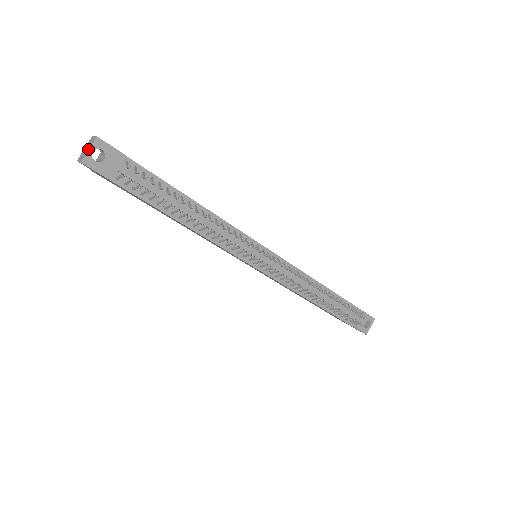
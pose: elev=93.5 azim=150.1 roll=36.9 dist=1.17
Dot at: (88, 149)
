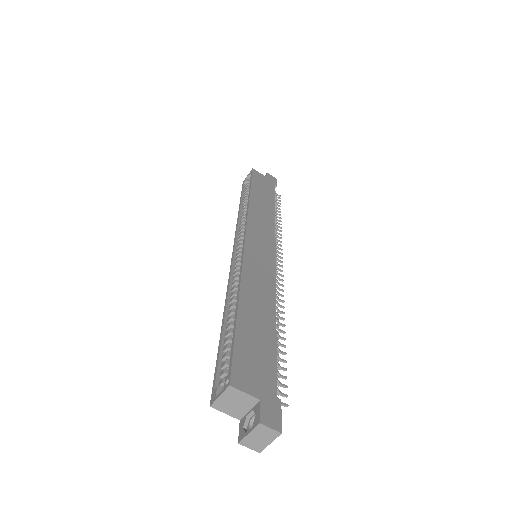
Dot at: (269, 443)
